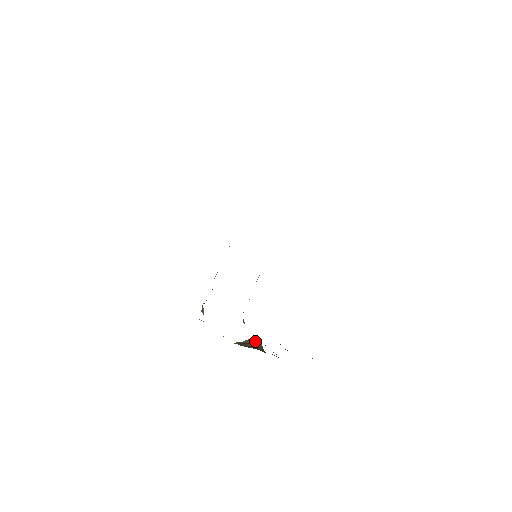
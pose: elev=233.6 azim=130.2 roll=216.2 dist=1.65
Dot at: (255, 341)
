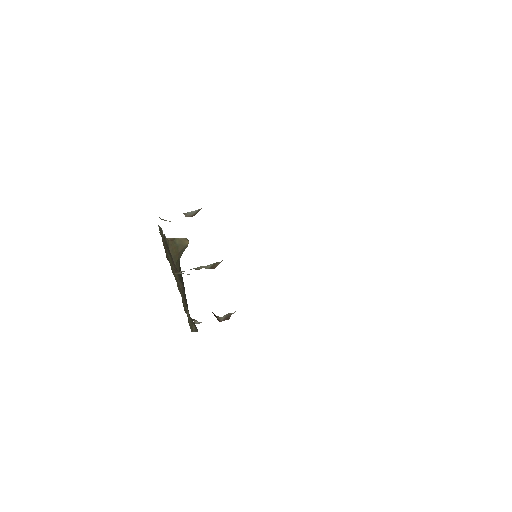
Dot at: (184, 246)
